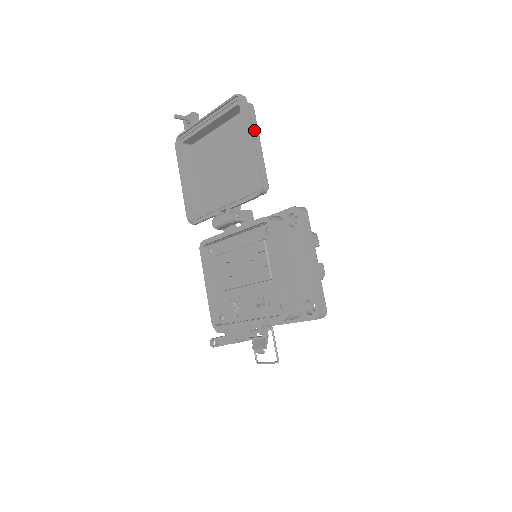
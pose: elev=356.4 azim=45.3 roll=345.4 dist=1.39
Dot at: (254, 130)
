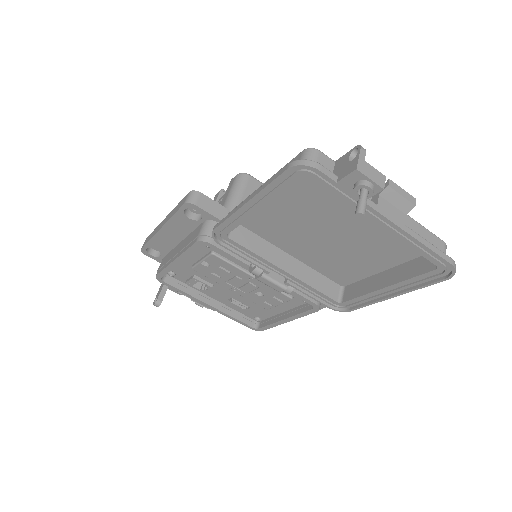
Dot at: (408, 271)
